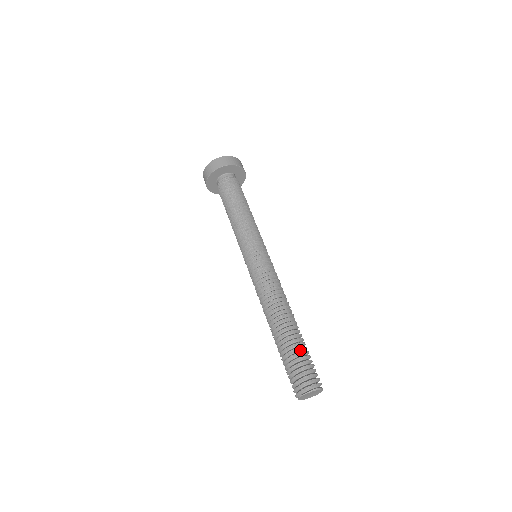
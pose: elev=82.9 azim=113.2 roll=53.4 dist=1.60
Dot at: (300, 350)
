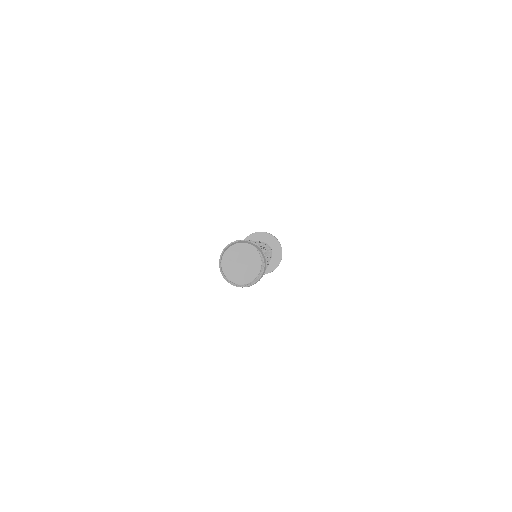
Dot at: occluded
